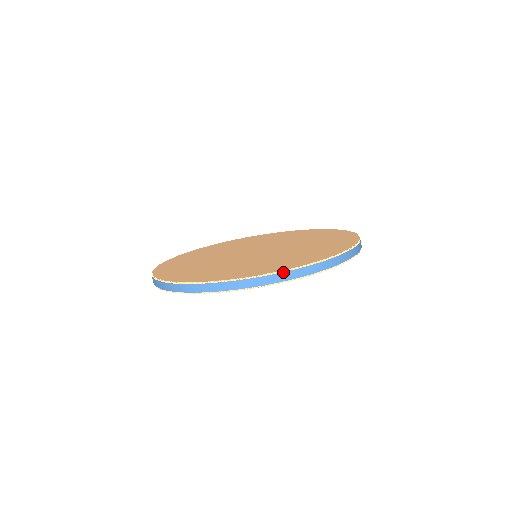
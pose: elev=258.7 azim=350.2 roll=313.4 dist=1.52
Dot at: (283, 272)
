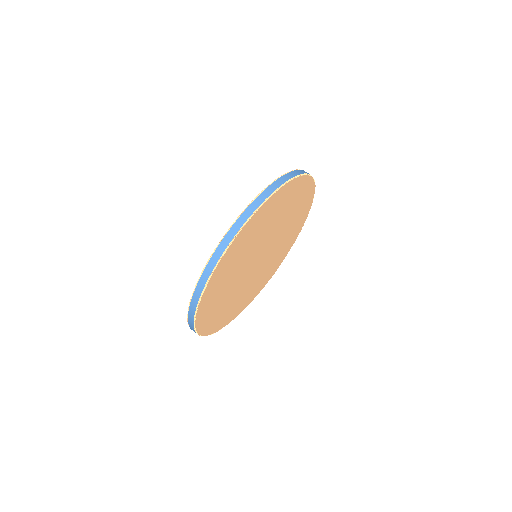
Dot at: (298, 170)
